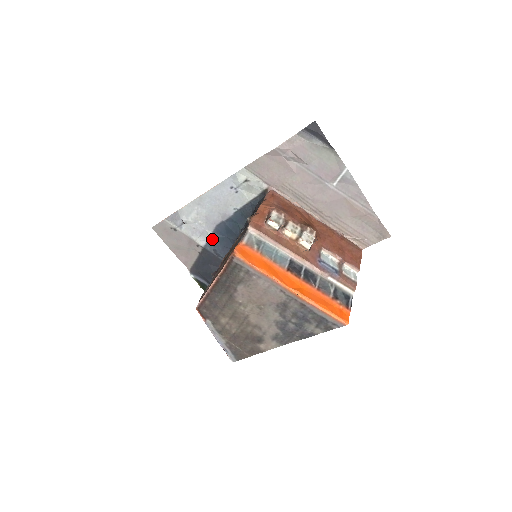
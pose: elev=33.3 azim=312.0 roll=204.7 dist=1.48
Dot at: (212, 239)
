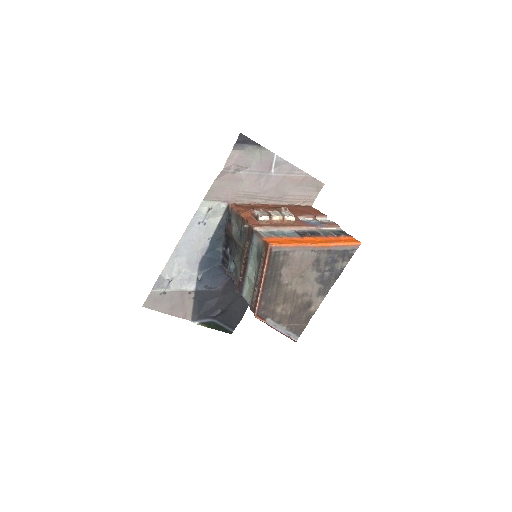
Dot at: (201, 277)
